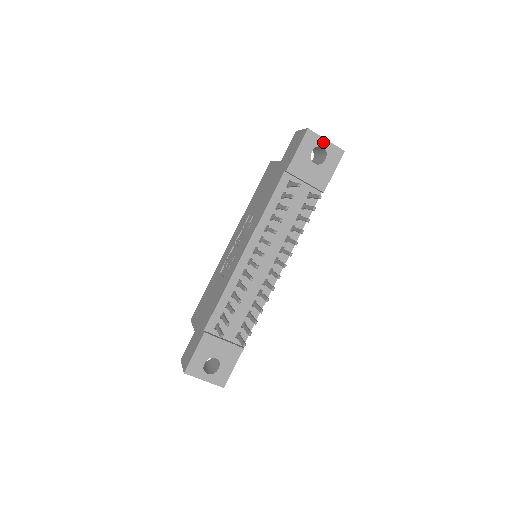
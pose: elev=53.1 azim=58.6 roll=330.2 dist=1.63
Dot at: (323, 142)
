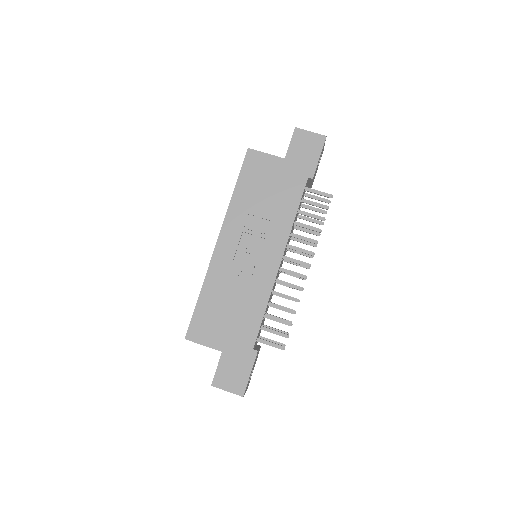
Dot at: occluded
